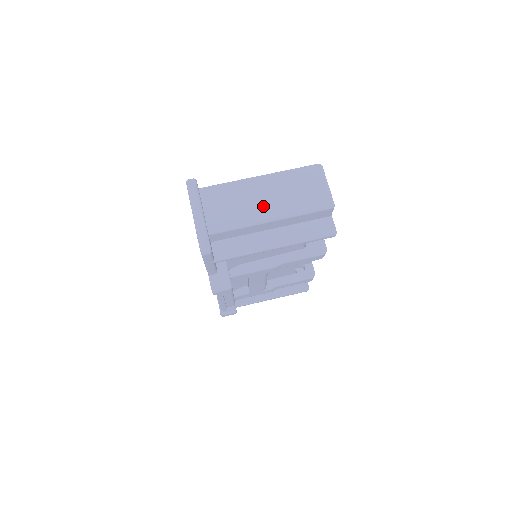
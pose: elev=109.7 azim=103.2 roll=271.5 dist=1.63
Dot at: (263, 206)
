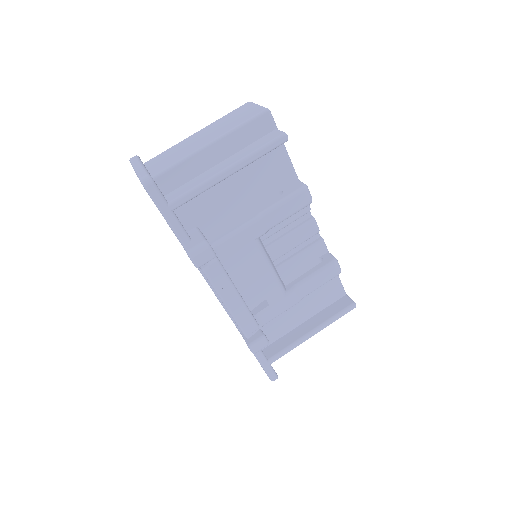
Dot at: (201, 141)
